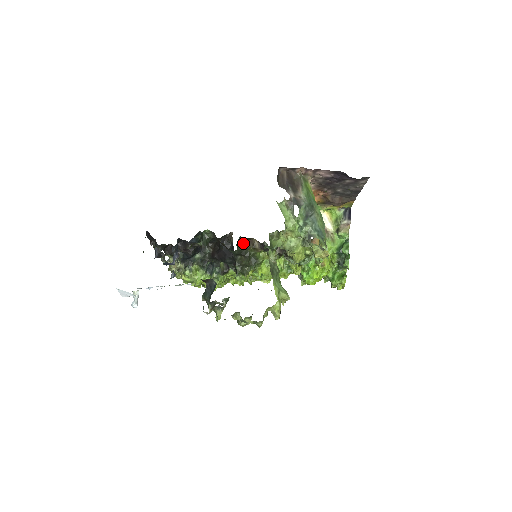
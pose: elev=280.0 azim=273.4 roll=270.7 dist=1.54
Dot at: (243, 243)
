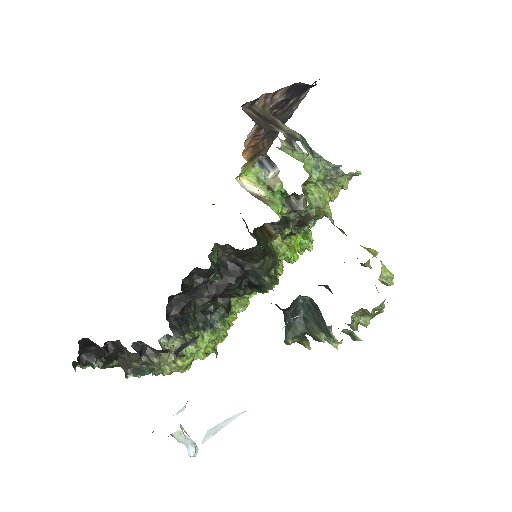
Dot at: (259, 237)
